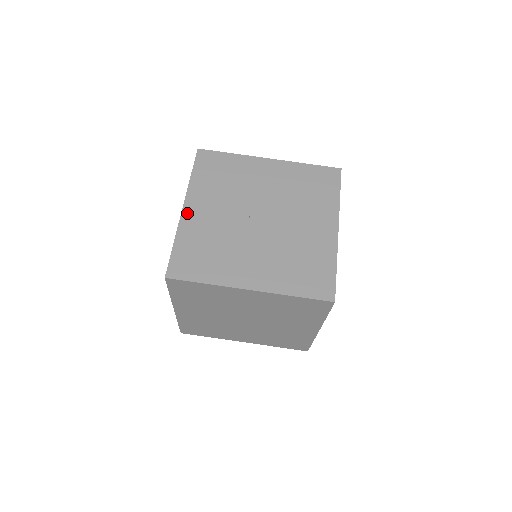
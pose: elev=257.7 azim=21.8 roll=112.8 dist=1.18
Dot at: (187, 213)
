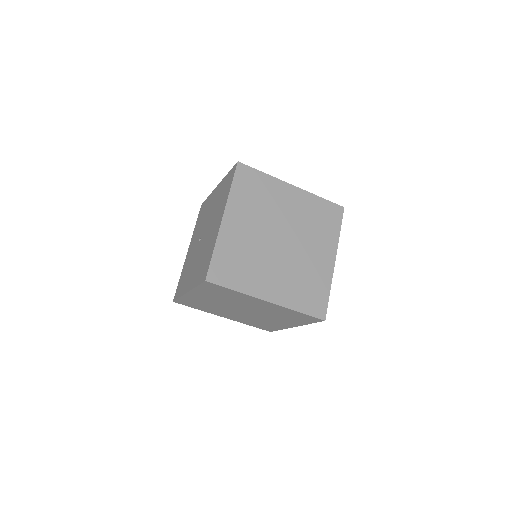
Dot at: (187, 254)
